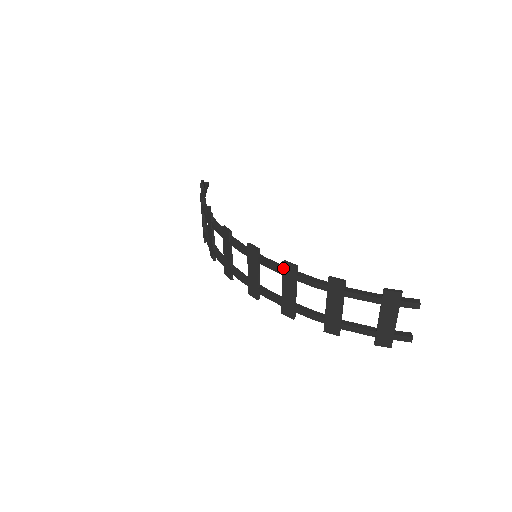
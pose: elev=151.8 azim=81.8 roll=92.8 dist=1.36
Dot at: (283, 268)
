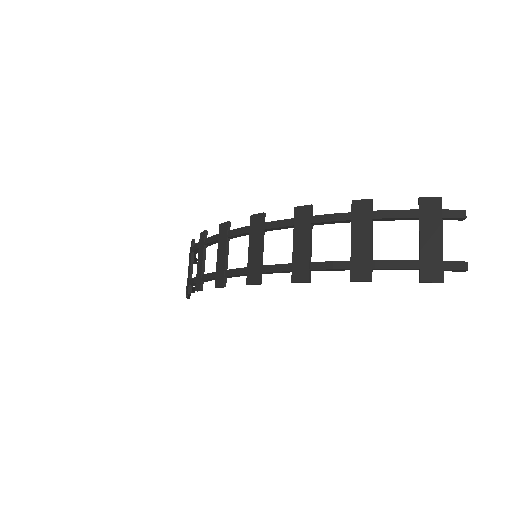
Dot at: (295, 215)
